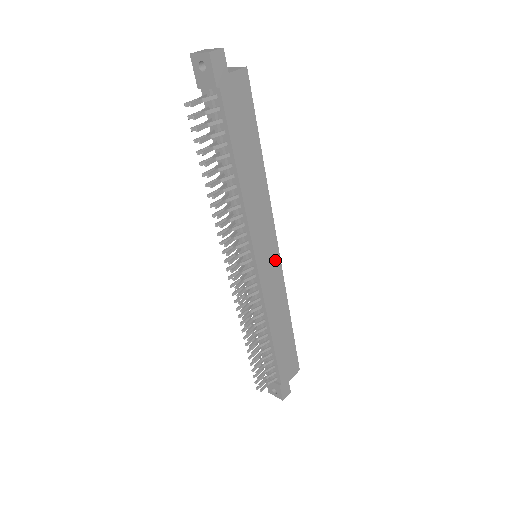
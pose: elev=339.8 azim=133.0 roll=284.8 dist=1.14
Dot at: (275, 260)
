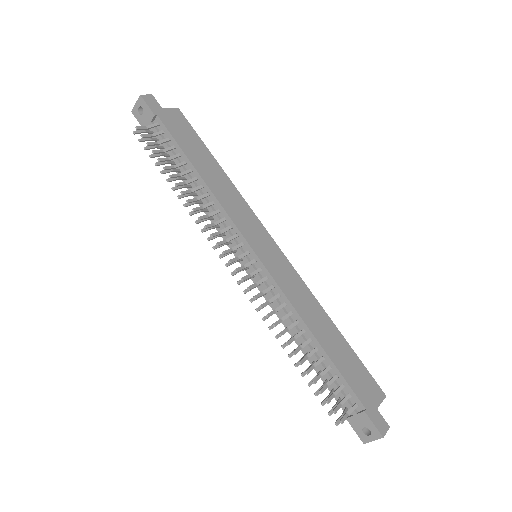
Dot at: (278, 254)
